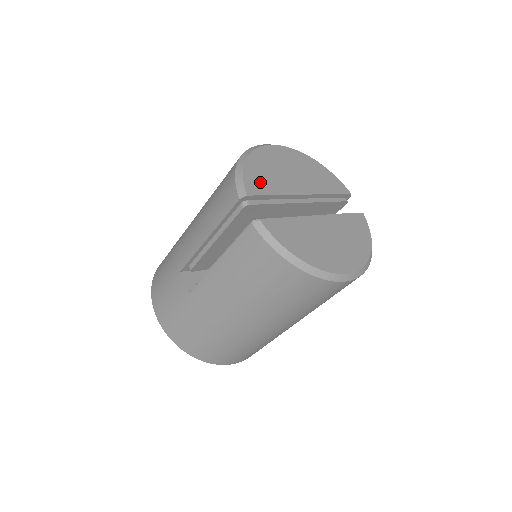
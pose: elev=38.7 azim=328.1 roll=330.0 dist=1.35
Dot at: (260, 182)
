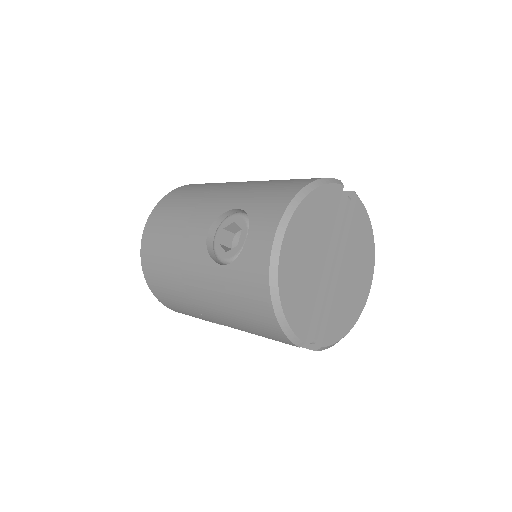
Dot at: (302, 314)
